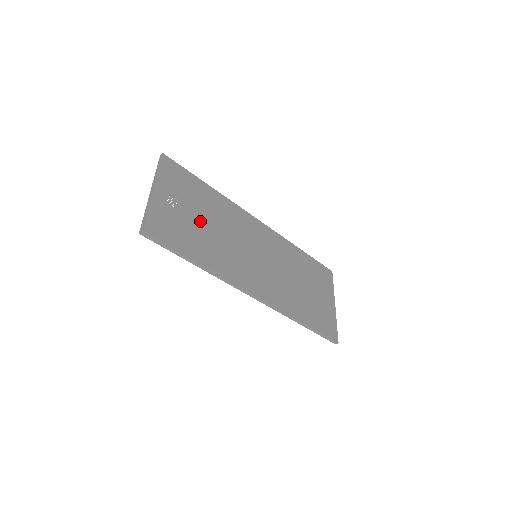
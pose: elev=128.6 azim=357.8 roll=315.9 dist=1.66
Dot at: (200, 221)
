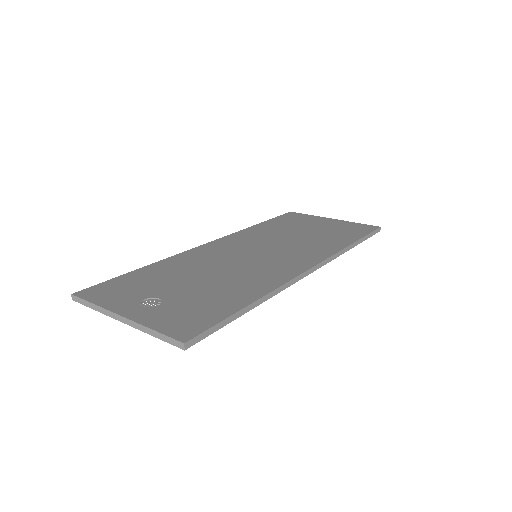
Dot at: (191, 286)
